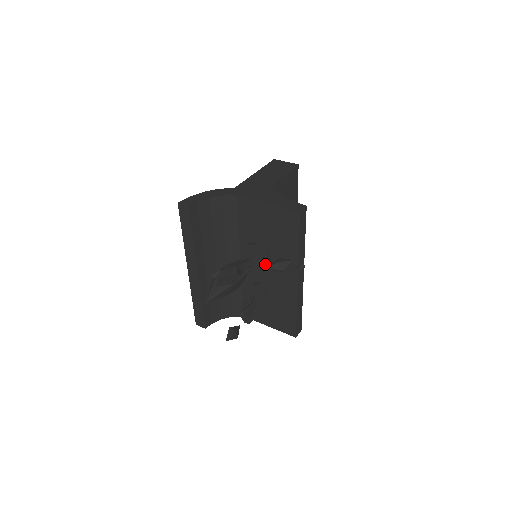
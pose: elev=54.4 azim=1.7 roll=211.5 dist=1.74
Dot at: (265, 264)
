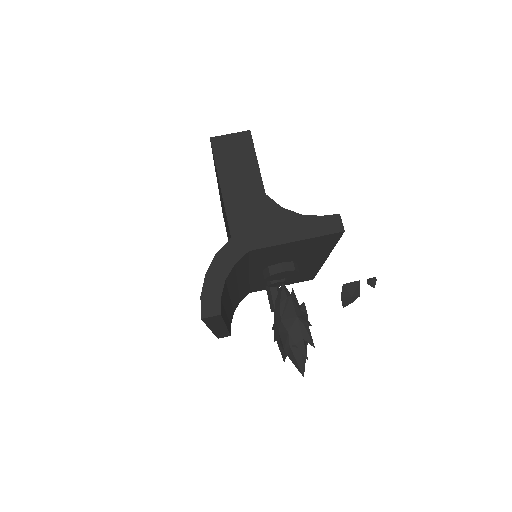
Dot at: occluded
